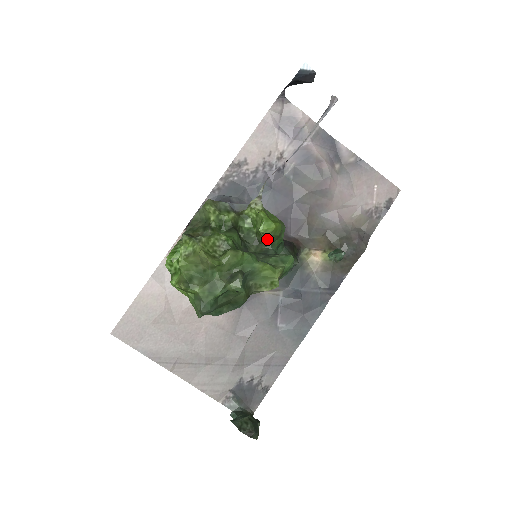
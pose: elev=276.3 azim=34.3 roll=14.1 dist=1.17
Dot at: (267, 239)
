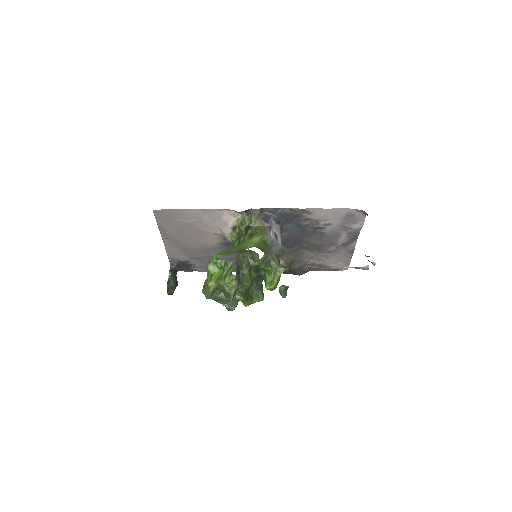
Dot at: occluded
